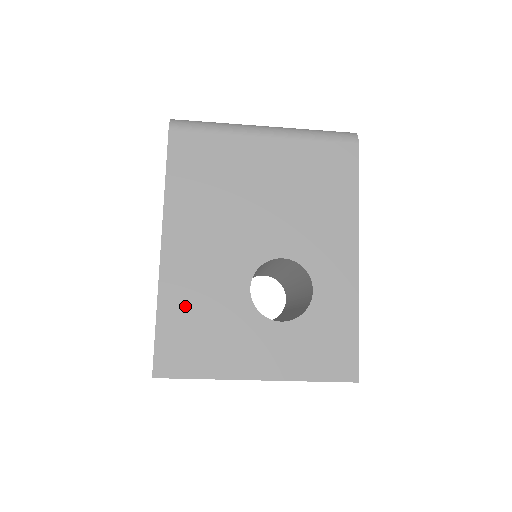
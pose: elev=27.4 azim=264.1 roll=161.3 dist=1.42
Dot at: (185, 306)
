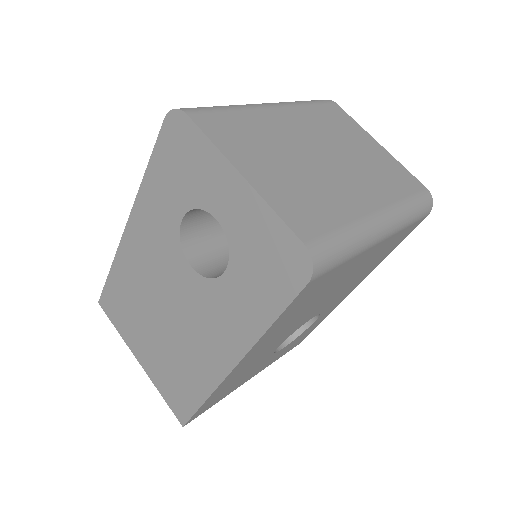
Dot at: (228, 385)
